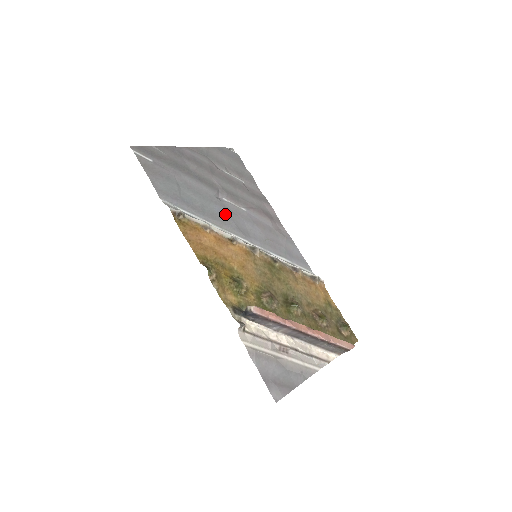
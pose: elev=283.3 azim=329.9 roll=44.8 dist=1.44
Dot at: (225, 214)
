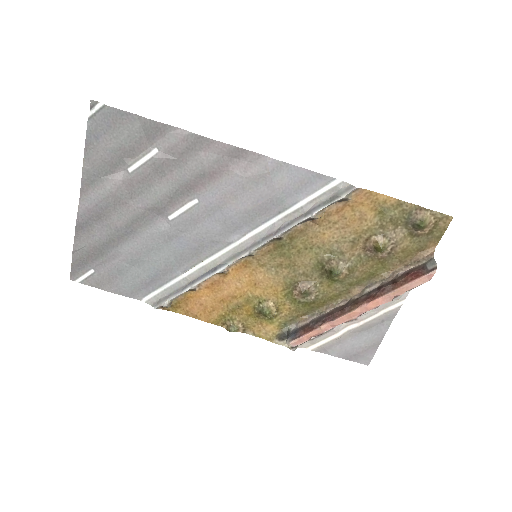
Dot at: (189, 241)
